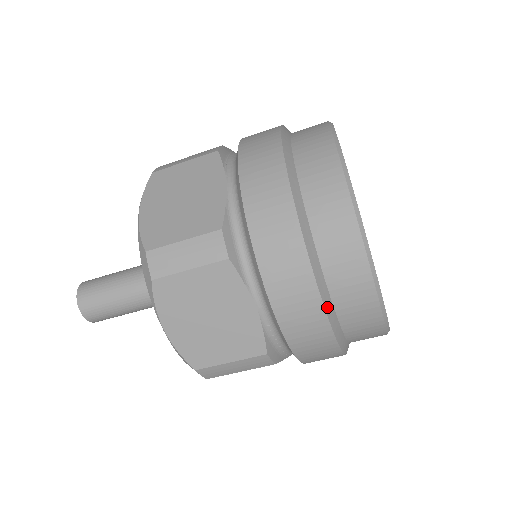
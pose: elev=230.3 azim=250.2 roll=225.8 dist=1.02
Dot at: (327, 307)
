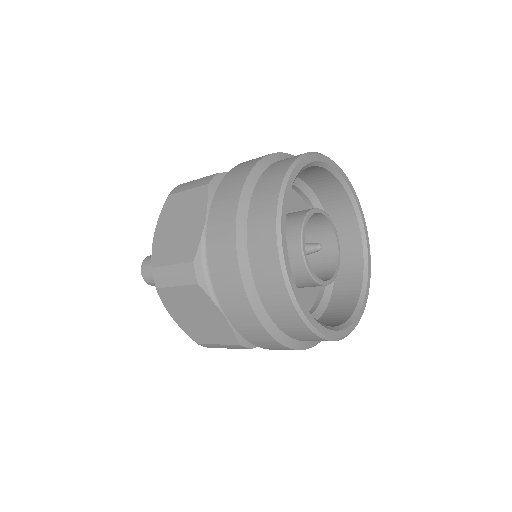
Dot at: occluded
